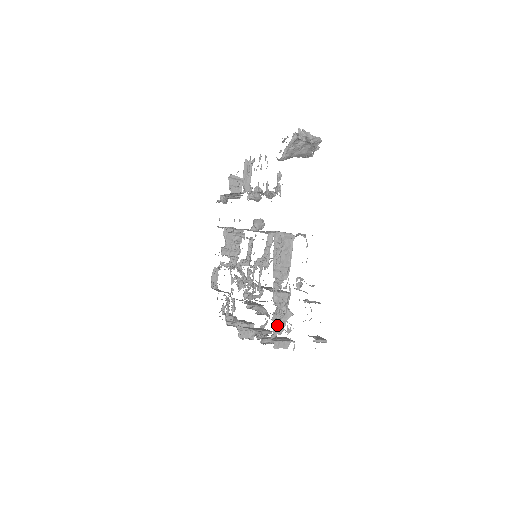
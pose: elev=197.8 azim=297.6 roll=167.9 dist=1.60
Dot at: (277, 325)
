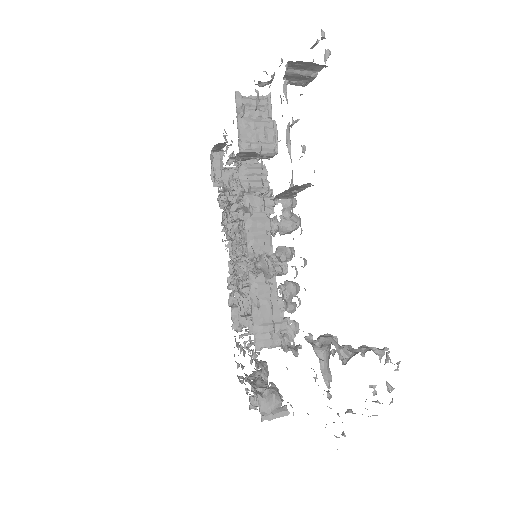
Dot at: occluded
